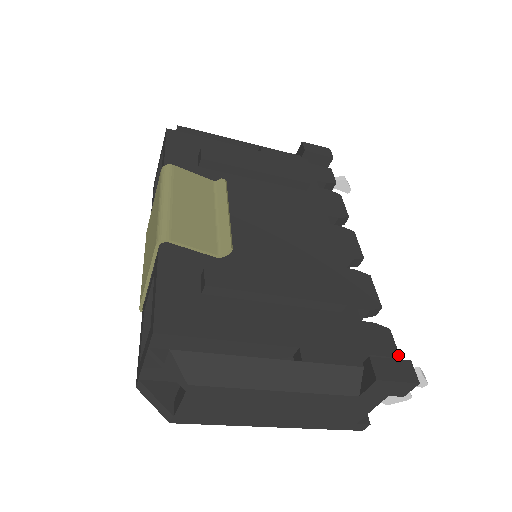
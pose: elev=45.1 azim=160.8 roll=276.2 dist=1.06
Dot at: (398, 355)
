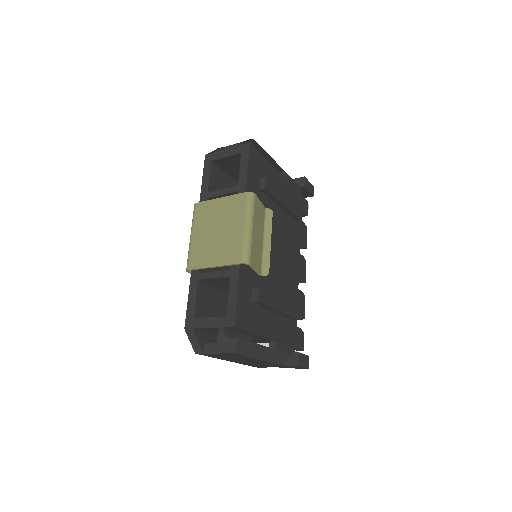
Dot at: (303, 349)
